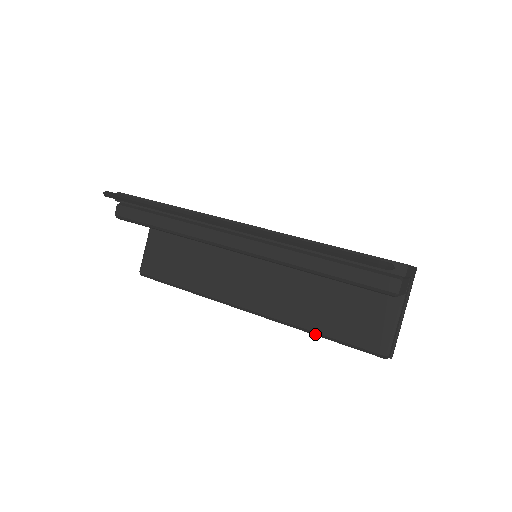
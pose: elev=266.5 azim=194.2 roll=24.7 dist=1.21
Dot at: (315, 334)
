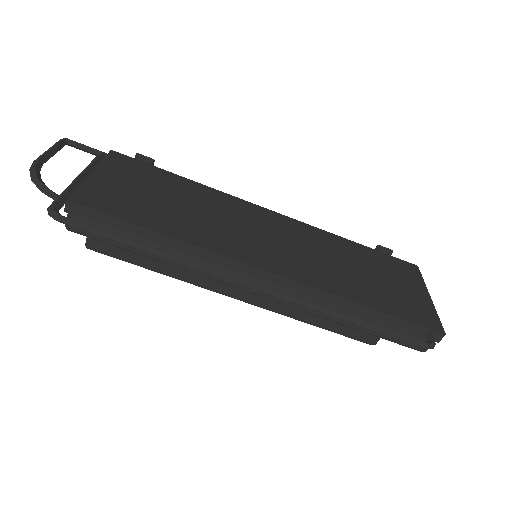
Dot at: occluded
